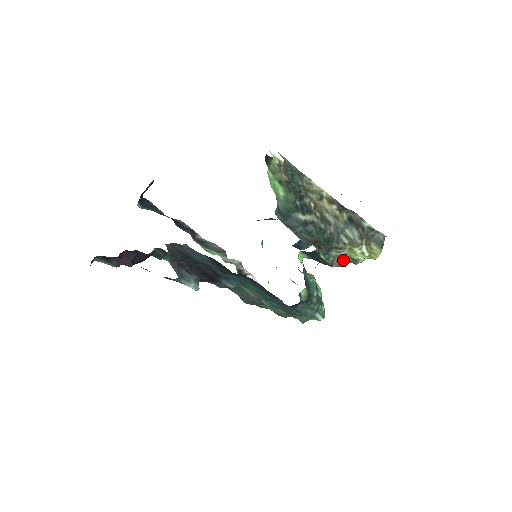
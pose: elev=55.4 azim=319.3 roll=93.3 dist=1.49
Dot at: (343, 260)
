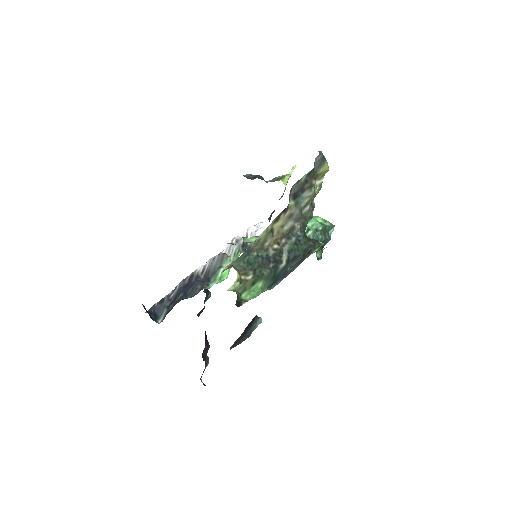
Dot at: (313, 204)
